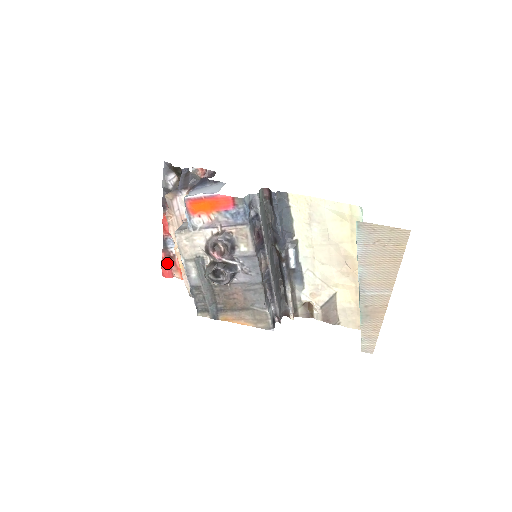
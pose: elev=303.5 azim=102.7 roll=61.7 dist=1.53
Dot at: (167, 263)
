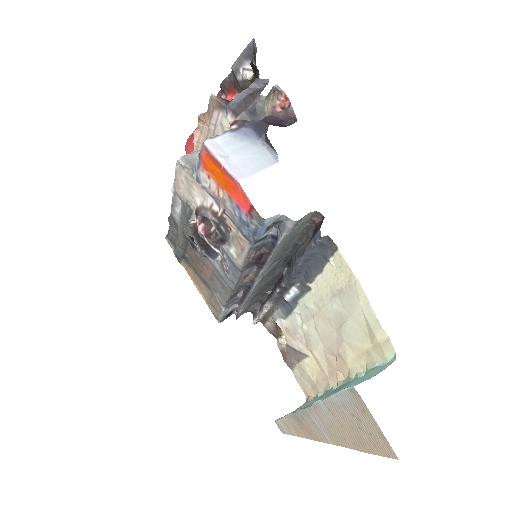
Dot at: occluded
